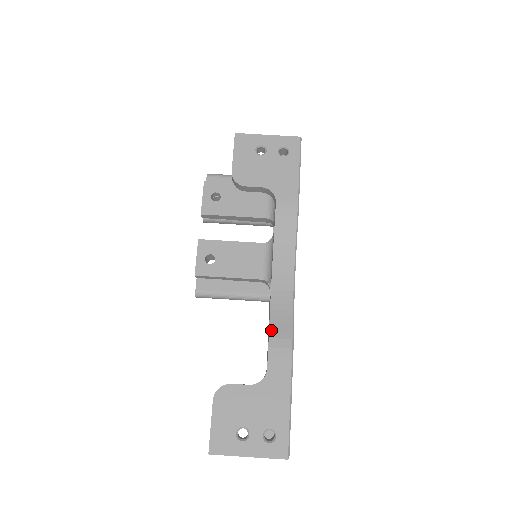
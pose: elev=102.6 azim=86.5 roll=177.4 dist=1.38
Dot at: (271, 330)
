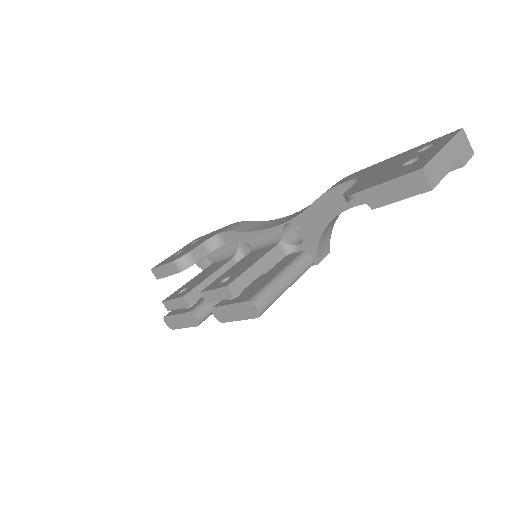
Dot at: (318, 198)
